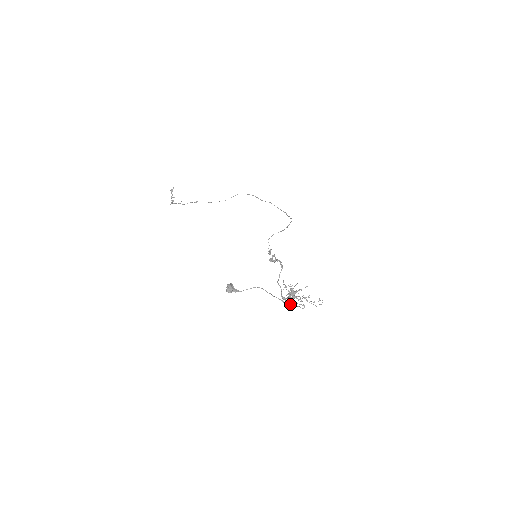
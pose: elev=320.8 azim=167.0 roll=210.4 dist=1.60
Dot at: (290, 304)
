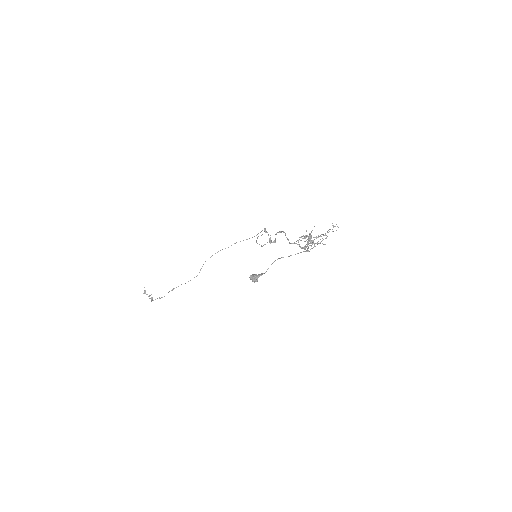
Dot at: (313, 247)
